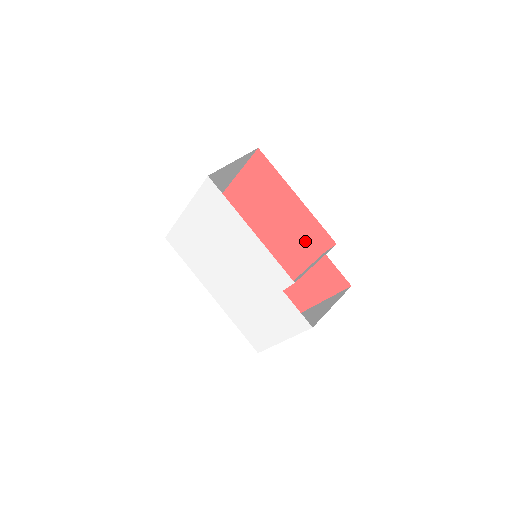
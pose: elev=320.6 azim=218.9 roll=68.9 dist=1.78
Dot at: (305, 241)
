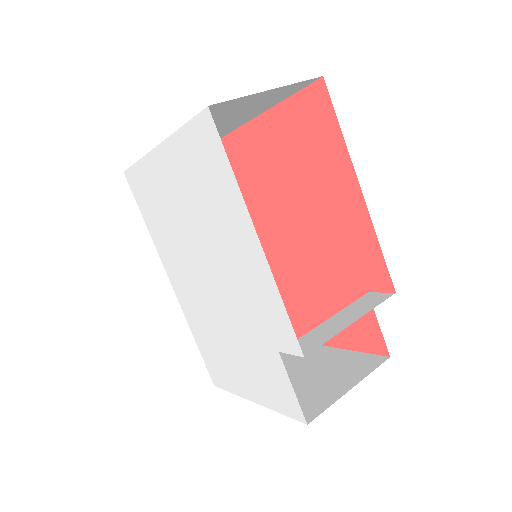
Dot at: (343, 260)
